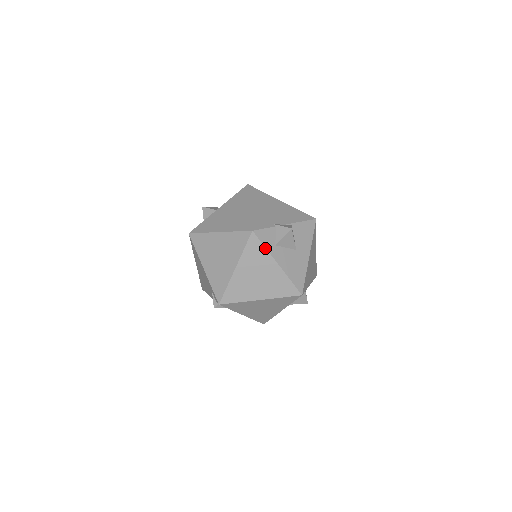
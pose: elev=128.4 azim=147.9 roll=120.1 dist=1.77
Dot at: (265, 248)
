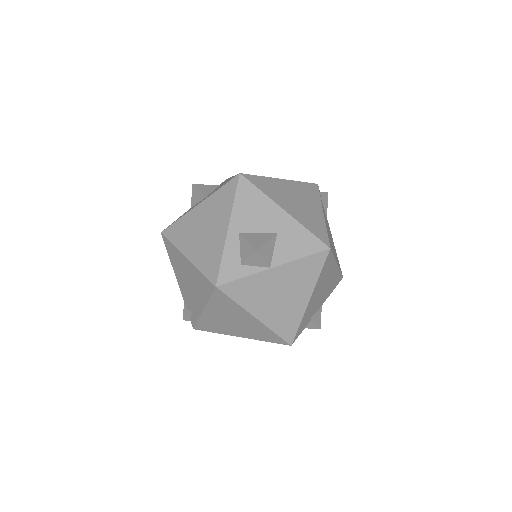
Dot at: occluded
